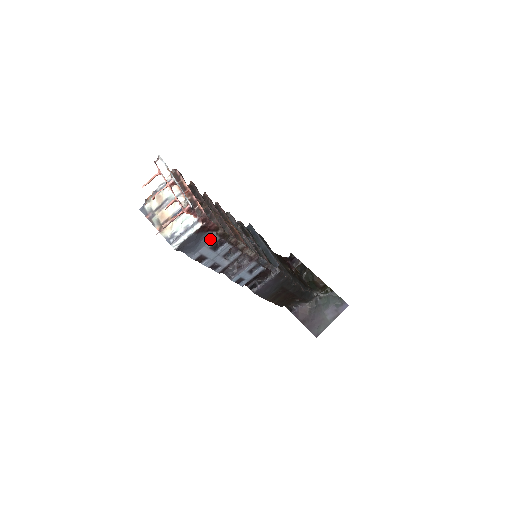
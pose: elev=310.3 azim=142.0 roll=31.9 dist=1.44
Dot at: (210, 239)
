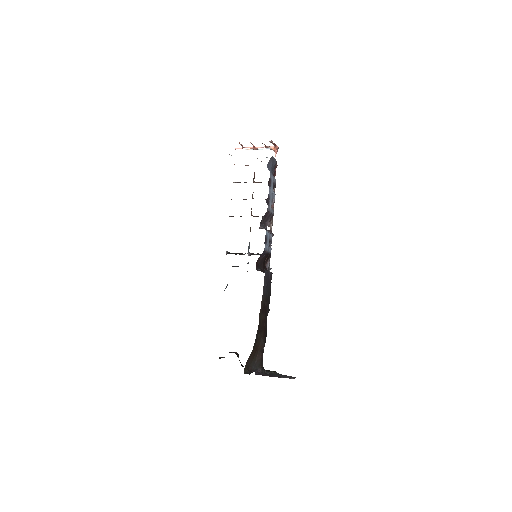
Dot at: (274, 178)
